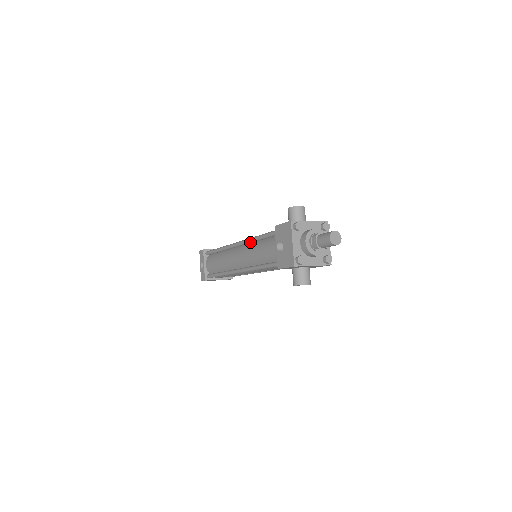
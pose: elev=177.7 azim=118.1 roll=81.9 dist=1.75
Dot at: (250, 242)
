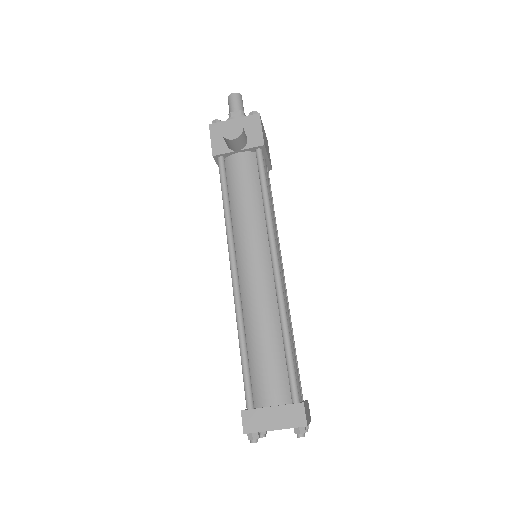
Dot at: occluded
